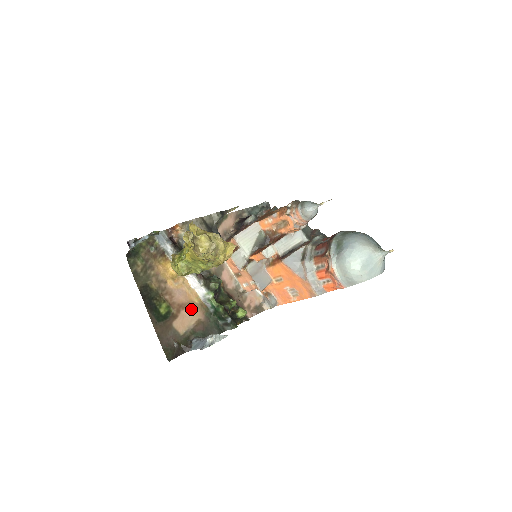
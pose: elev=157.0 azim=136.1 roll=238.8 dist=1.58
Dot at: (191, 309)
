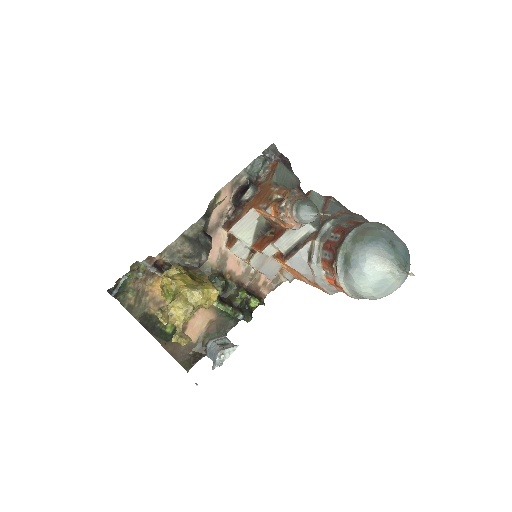
Dot at: (199, 314)
